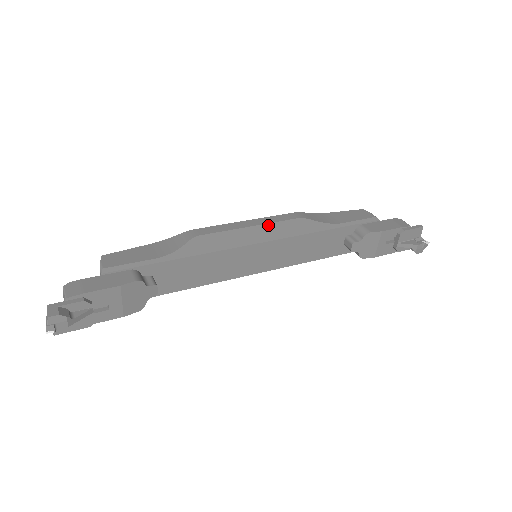
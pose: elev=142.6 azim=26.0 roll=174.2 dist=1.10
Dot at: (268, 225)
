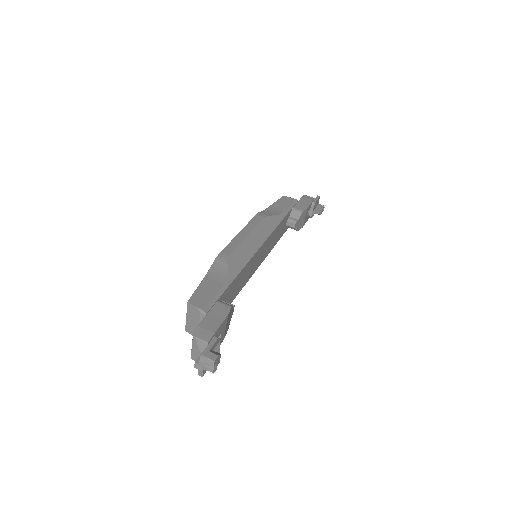
Dot at: (255, 230)
